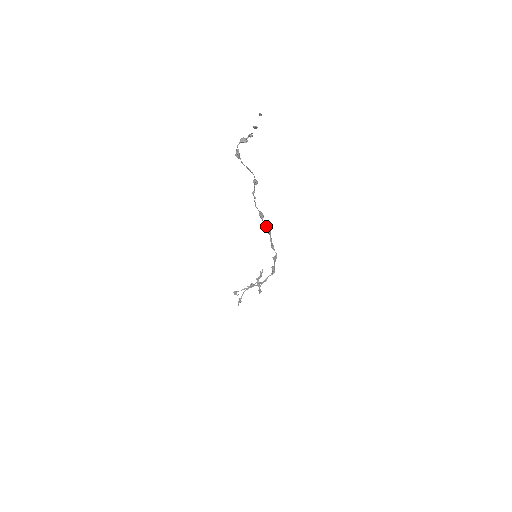
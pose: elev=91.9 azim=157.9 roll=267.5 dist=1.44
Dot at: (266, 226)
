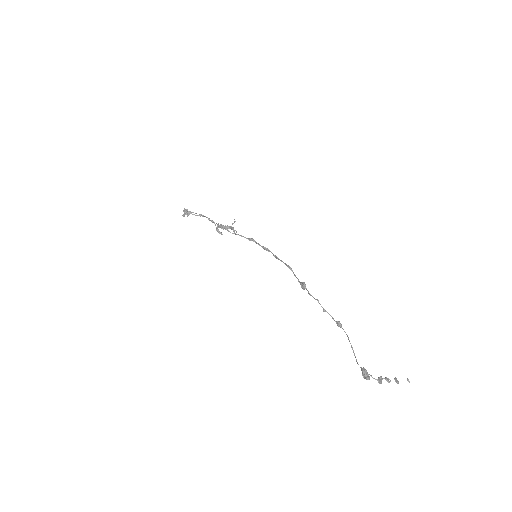
Dot at: (295, 275)
